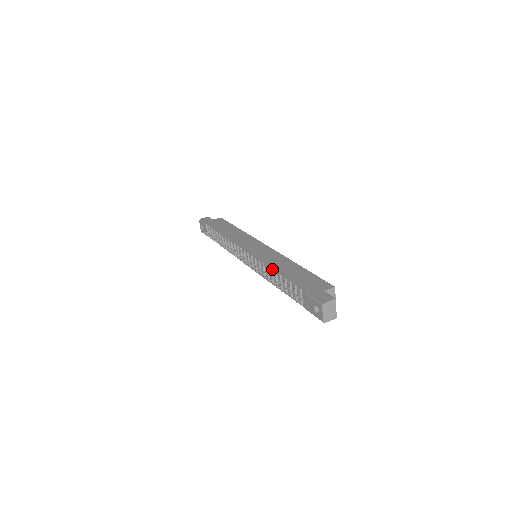
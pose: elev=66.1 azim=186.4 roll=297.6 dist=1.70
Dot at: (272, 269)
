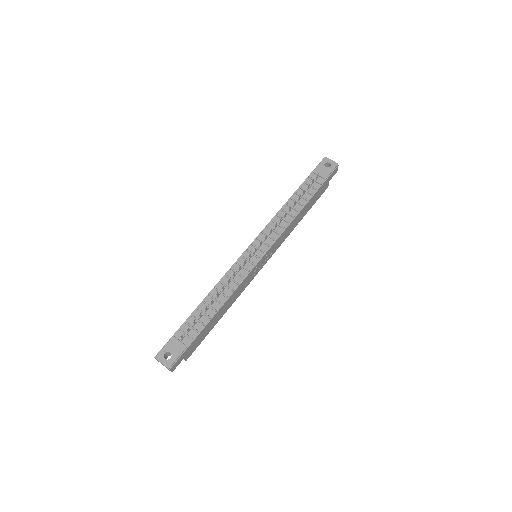
Dot at: (281, 209)
